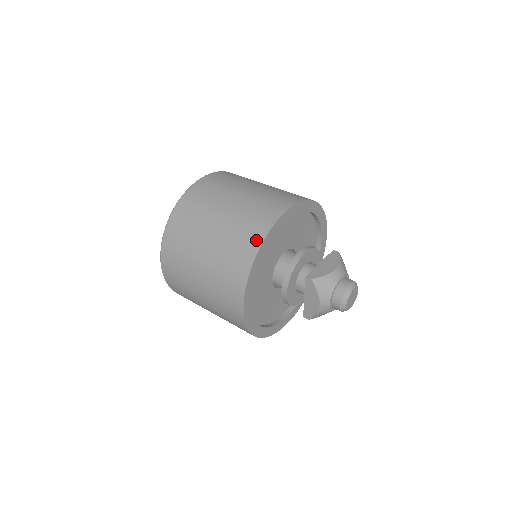
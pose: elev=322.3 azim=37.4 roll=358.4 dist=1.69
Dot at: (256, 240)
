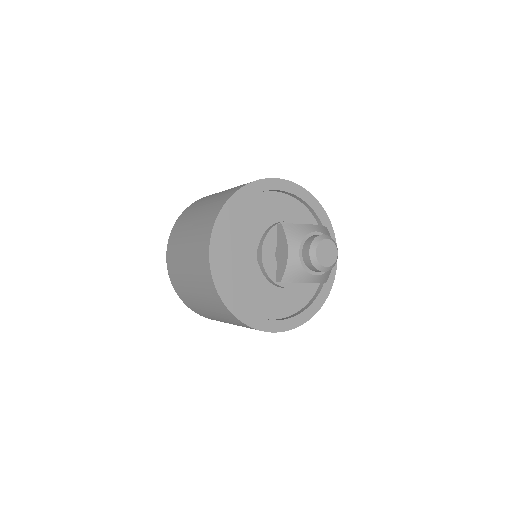
Dot at: (219, 302)
